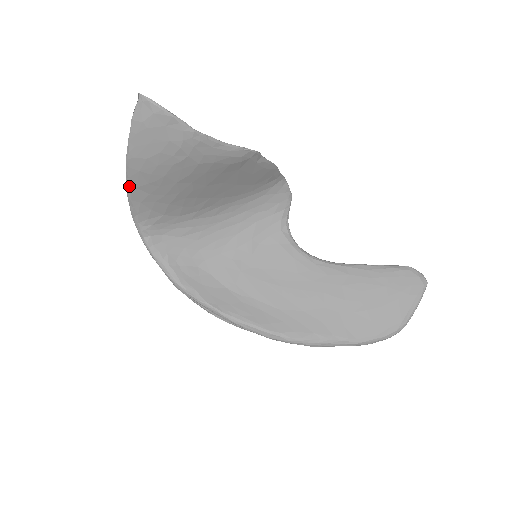
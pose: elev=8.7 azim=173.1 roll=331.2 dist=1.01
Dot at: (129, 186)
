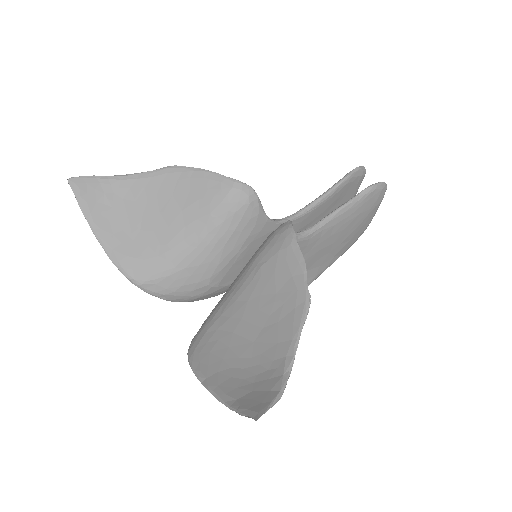
Dot at: (206, 384)
